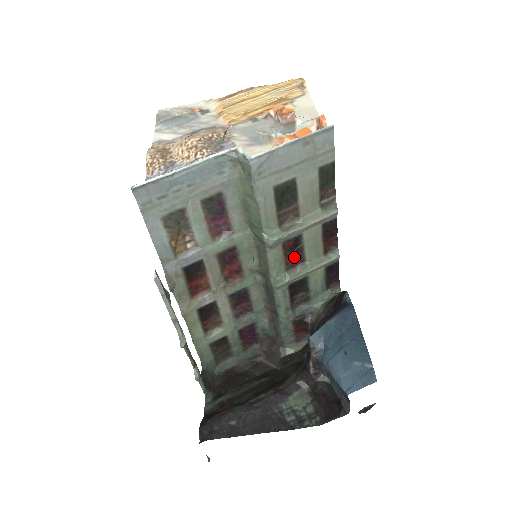
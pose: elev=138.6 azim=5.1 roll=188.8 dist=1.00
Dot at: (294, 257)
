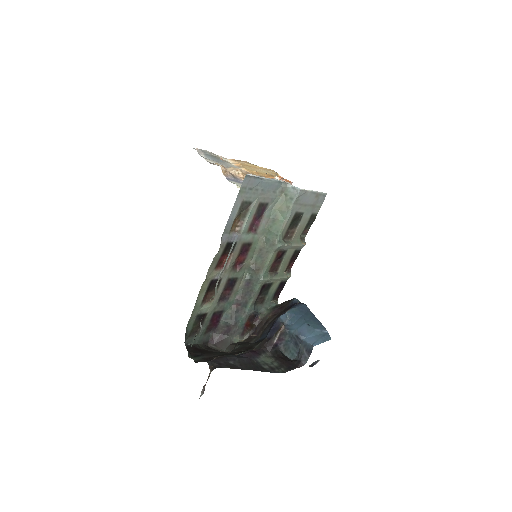
Dot at: (275, 265)
